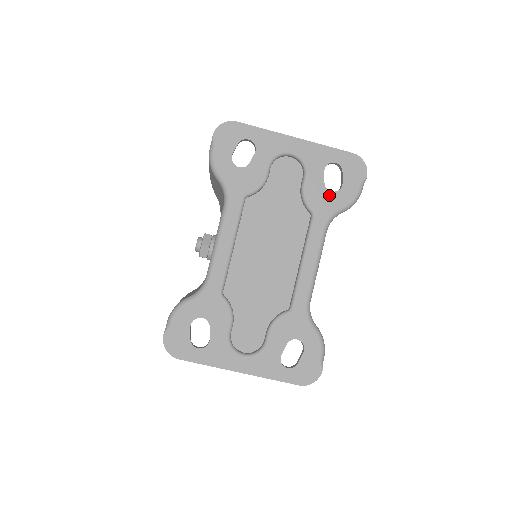
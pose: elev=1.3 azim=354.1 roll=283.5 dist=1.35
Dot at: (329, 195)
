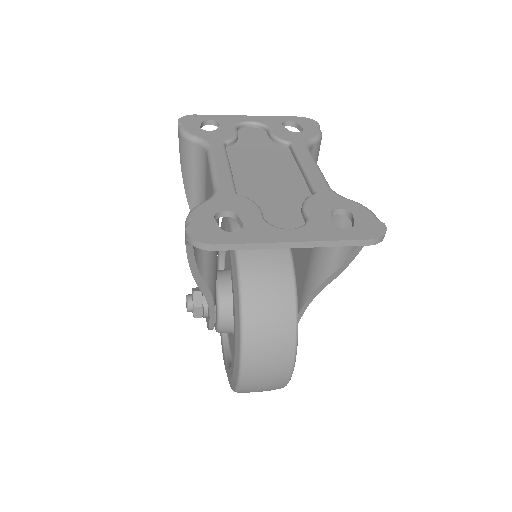
Dot at: (296, 134)
